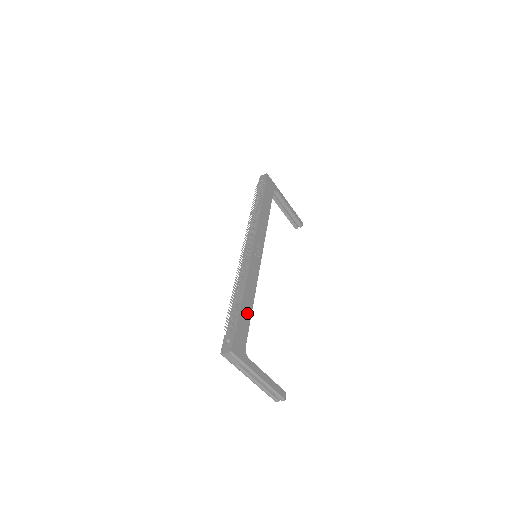
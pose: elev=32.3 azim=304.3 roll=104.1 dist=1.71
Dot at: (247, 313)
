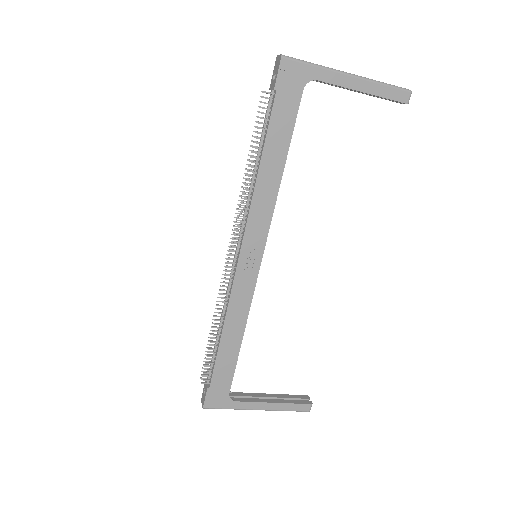
Dot at: (230, 356)
